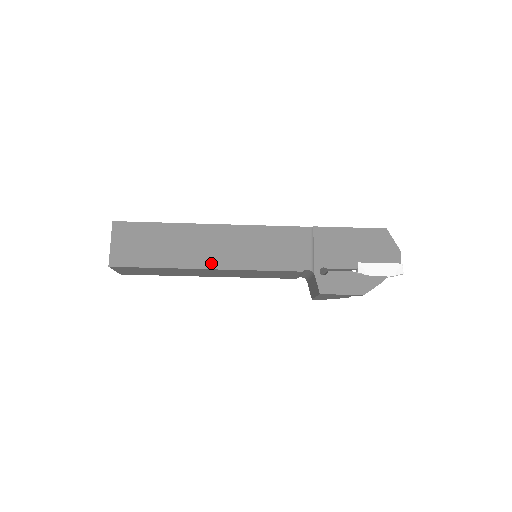
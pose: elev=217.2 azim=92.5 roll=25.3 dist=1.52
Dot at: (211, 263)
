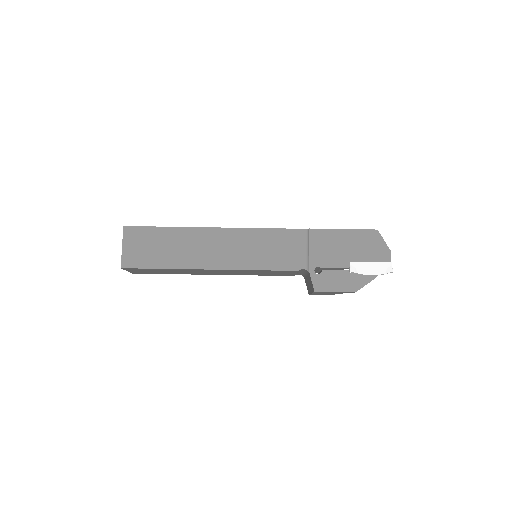
Dot at: (214, 264)
